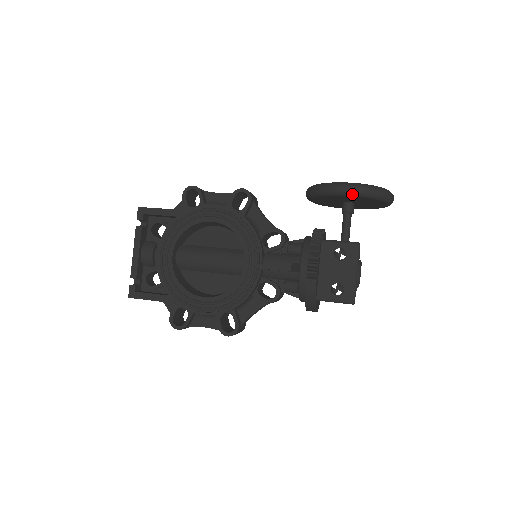
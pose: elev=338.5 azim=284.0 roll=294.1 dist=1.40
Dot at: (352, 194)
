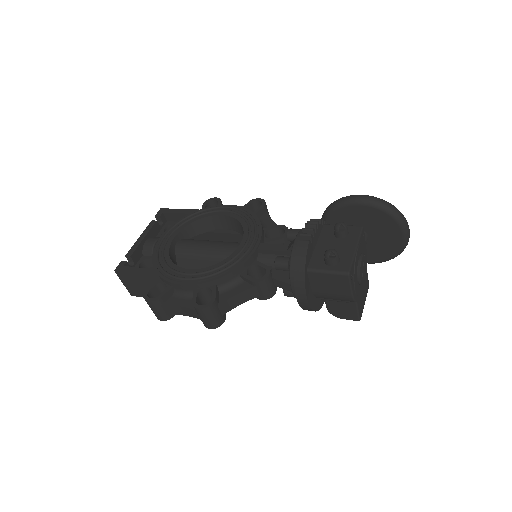
Dot at: (362, 202)
